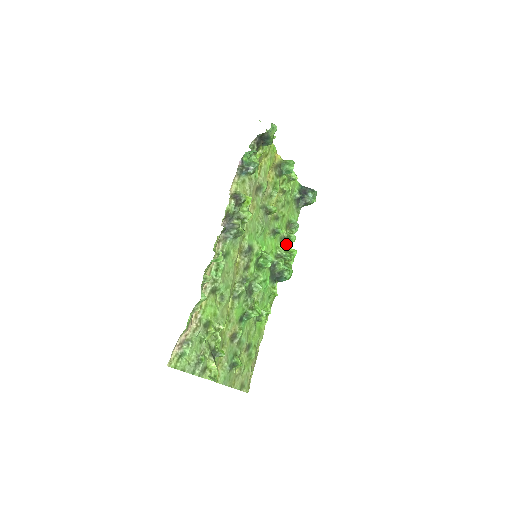
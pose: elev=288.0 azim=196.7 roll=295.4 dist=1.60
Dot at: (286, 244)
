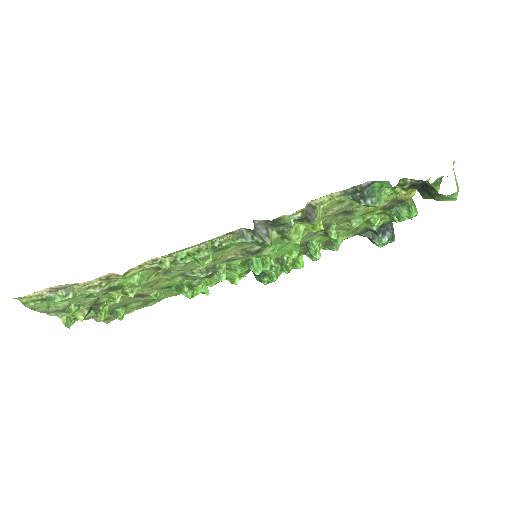
Dot at: occluded
